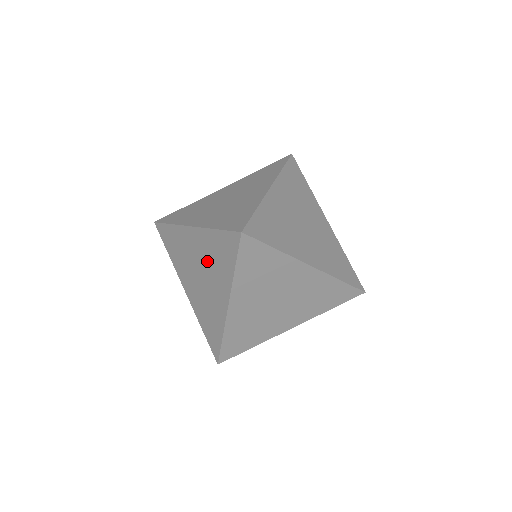
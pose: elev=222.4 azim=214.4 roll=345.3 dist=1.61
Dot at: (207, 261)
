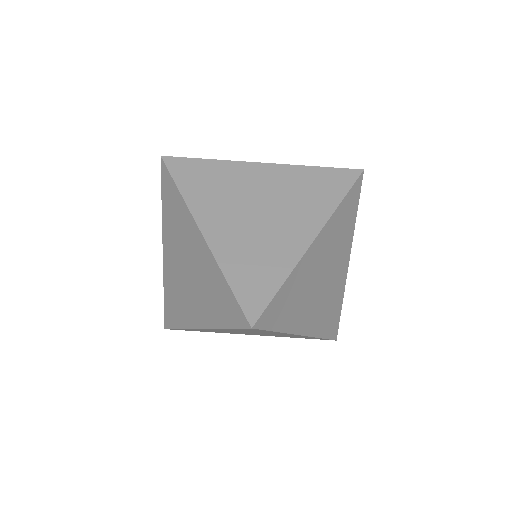
Dot at: occluded
